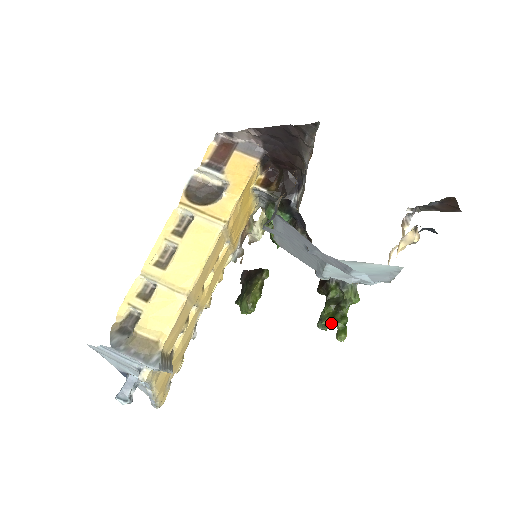
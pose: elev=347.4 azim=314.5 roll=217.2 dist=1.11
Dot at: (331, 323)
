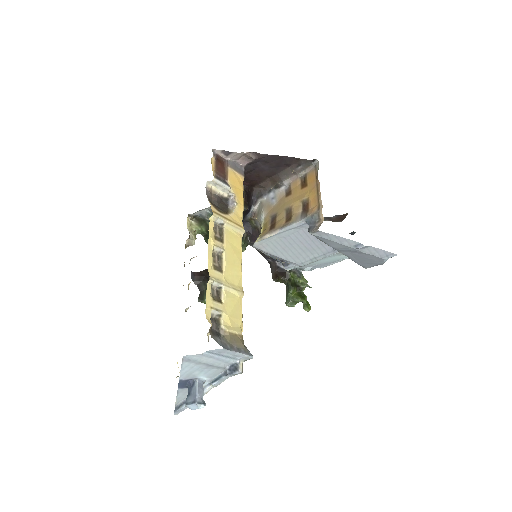
Dot at: (303, 300)
